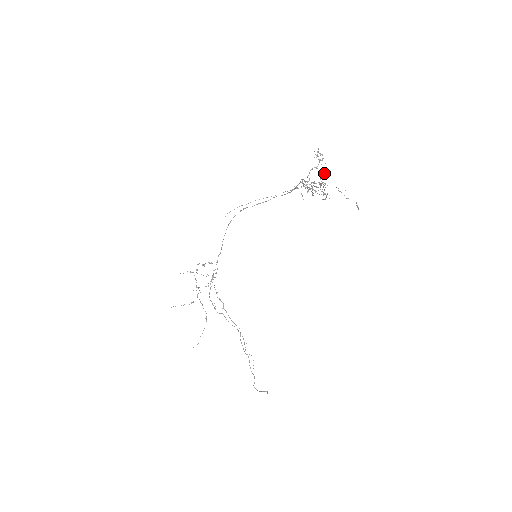
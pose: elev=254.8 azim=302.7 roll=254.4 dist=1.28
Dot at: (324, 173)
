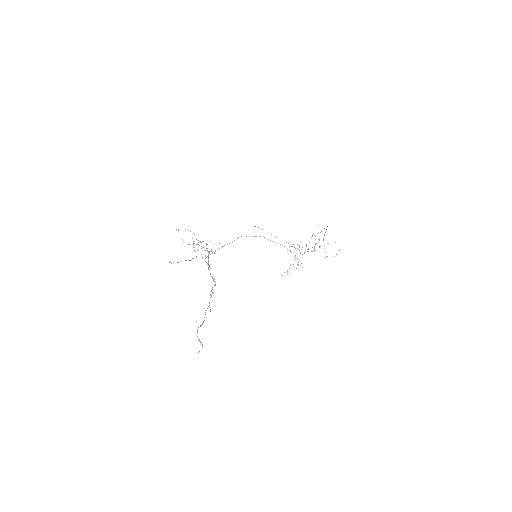
Dot at: occluded
